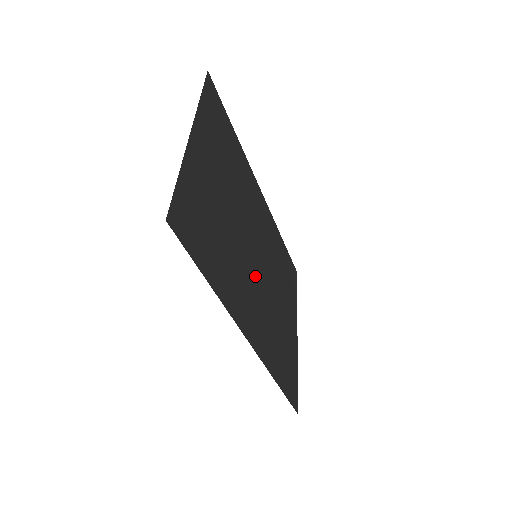
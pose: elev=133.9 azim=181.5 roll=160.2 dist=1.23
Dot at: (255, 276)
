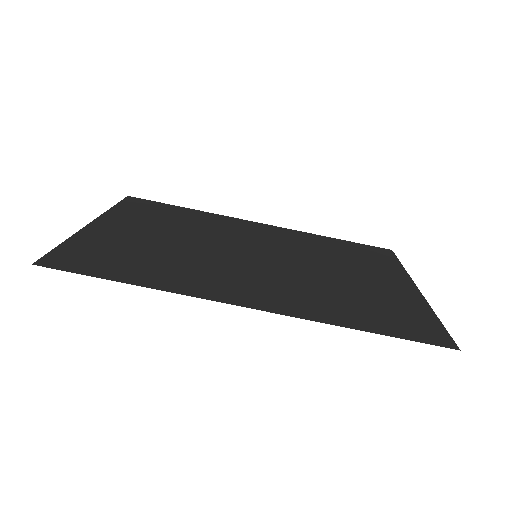
Dot at: (256, 267)
